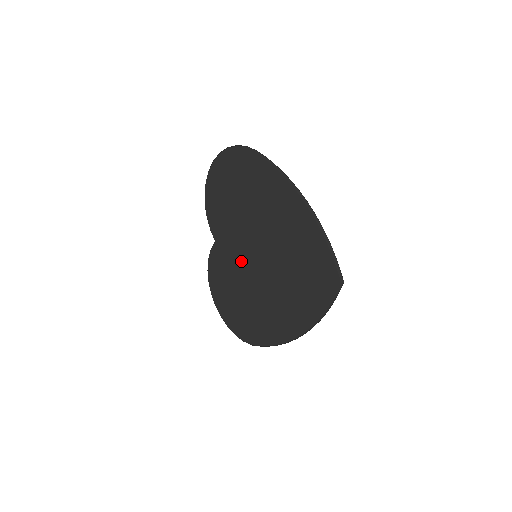
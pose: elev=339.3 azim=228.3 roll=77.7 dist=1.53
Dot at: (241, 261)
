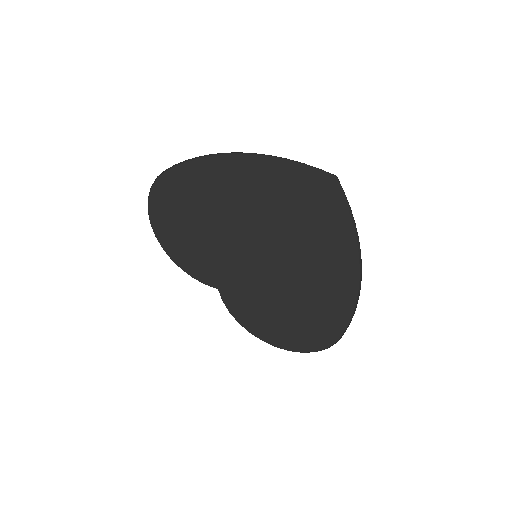
Dot at: (251, 277)
